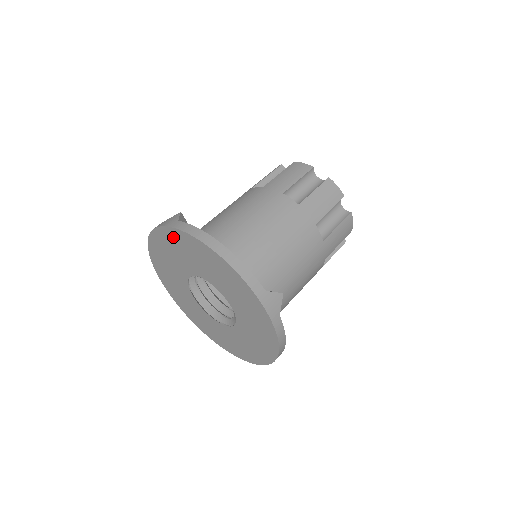
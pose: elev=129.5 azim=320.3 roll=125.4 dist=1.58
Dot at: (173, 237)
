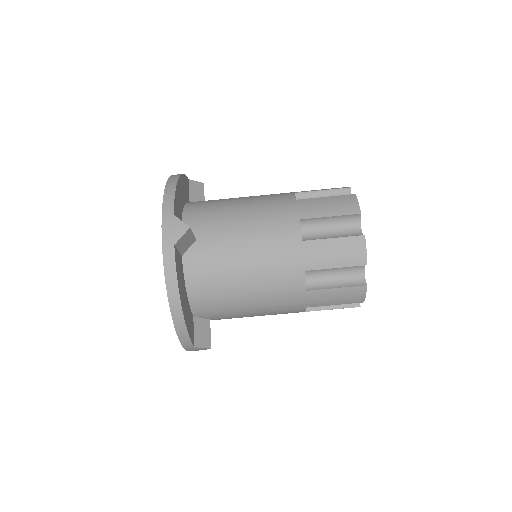
Dot at: occluded
